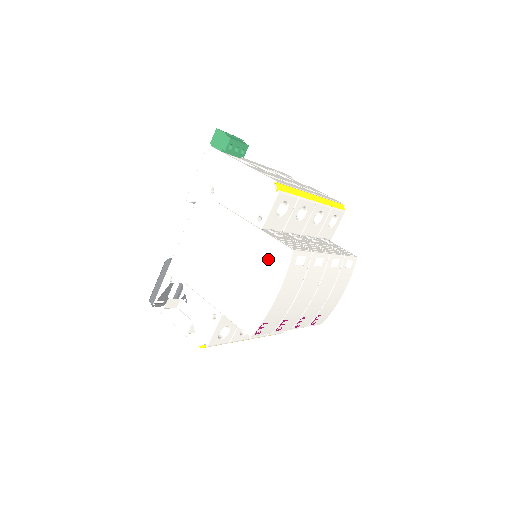
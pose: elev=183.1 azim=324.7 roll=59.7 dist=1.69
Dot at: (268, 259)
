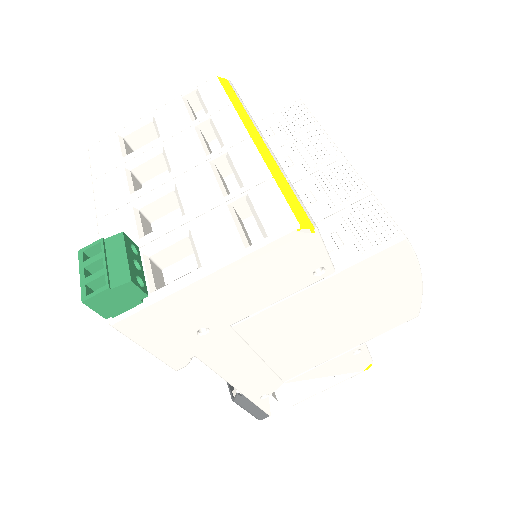
Dot at: (378, 274)
